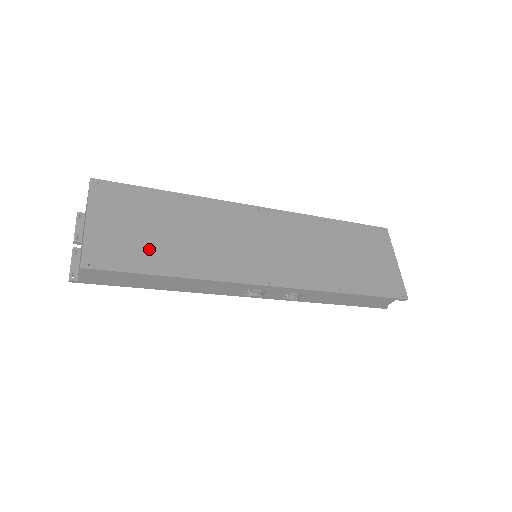
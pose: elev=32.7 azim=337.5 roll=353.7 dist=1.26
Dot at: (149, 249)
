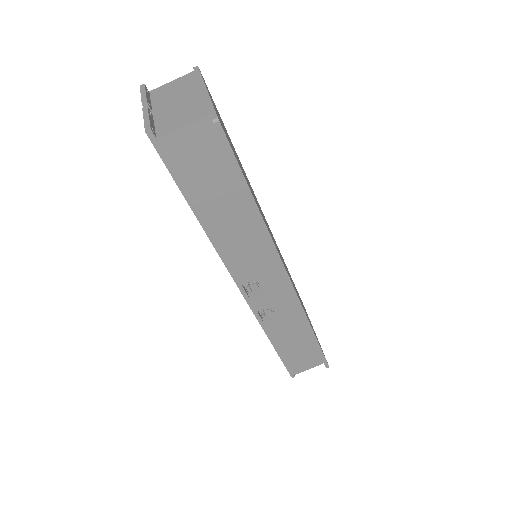
Dot at: (240, 166)
